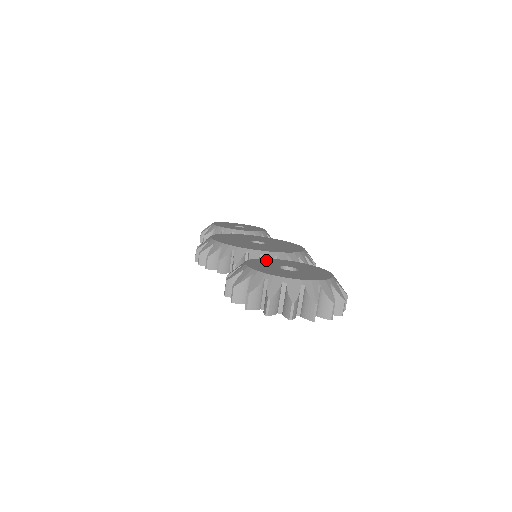
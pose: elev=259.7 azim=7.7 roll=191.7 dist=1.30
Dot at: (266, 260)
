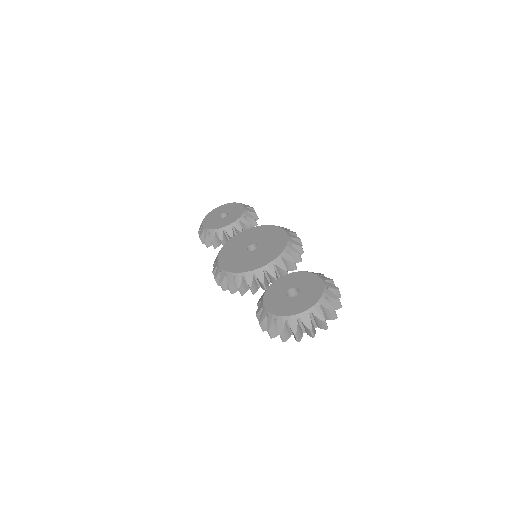
Dot at: (273, 287)
